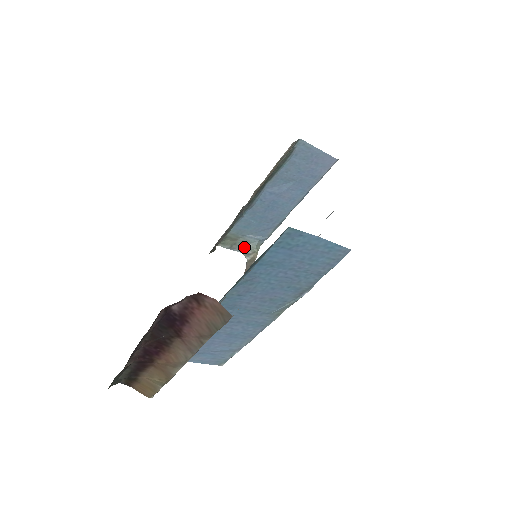
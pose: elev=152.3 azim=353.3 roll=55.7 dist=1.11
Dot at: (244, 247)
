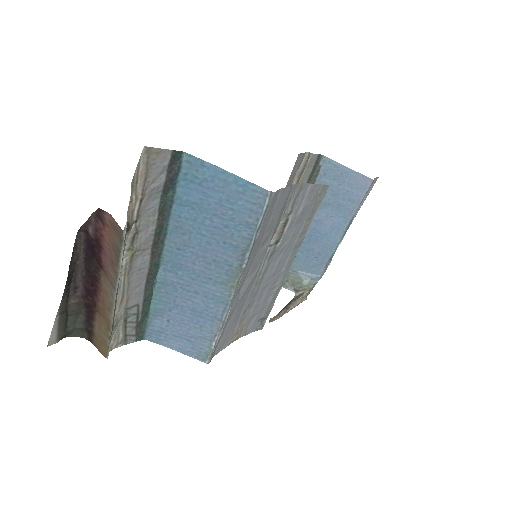
Dot at: (296, 284)
